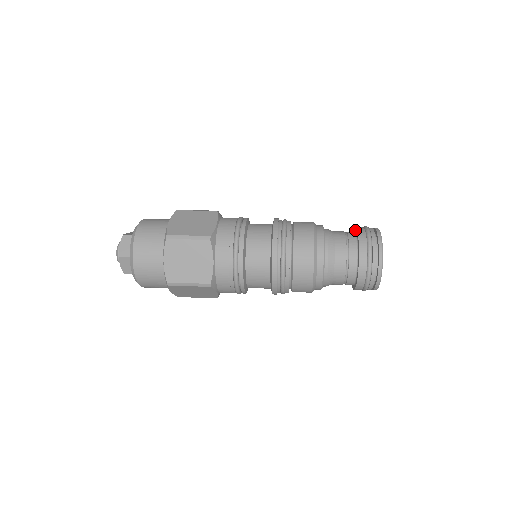
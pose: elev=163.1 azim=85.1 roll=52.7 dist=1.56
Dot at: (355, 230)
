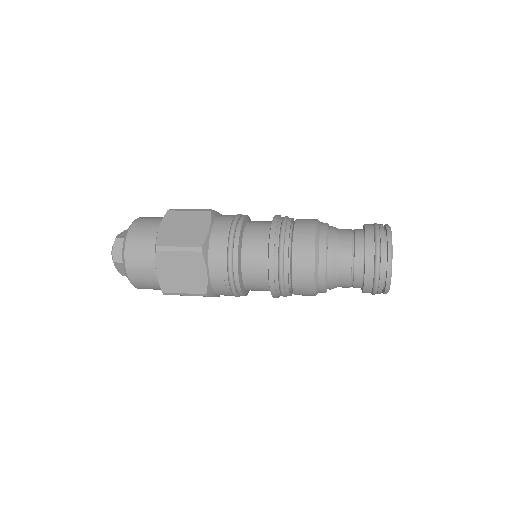
Dot at: occluded
